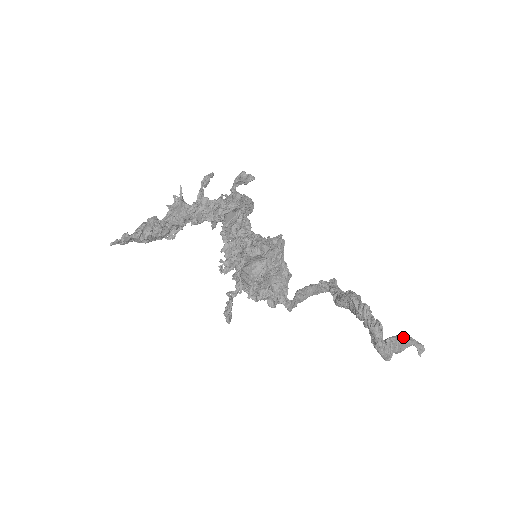
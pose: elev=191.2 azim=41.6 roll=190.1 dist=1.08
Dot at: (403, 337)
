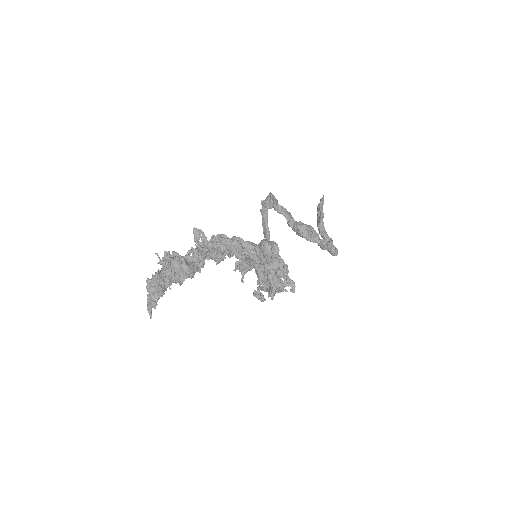
Dot at: (323, 213)
